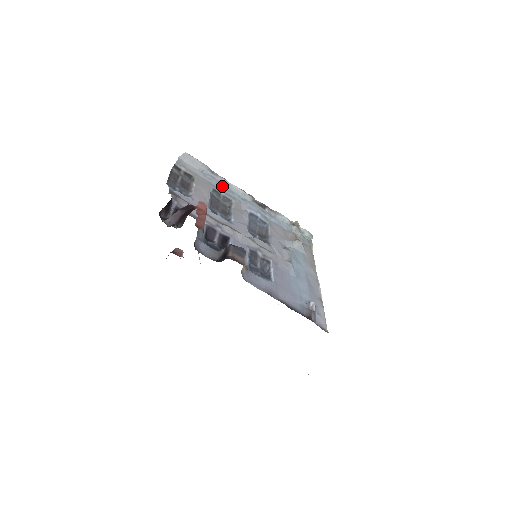
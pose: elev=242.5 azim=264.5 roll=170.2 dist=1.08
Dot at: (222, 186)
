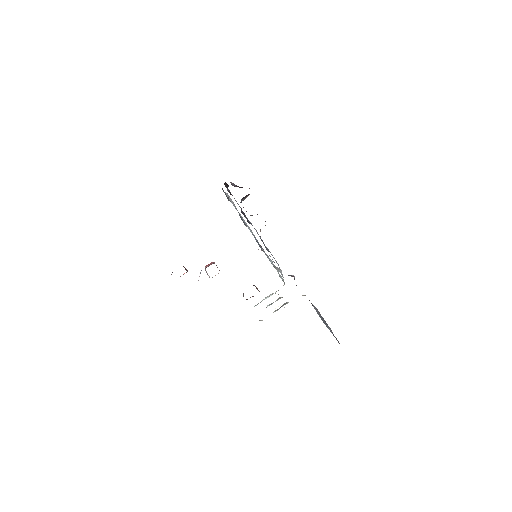
Dot at: (243, 219)
